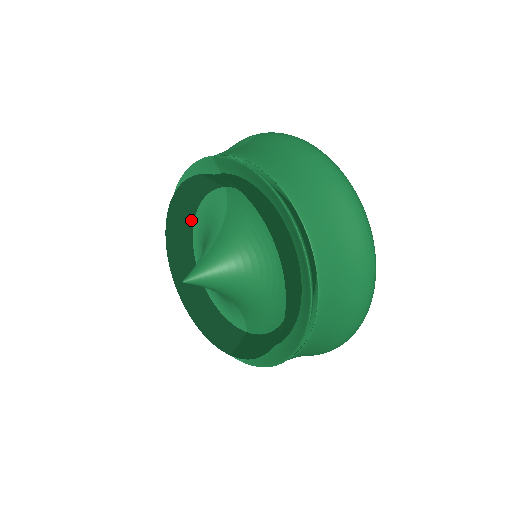
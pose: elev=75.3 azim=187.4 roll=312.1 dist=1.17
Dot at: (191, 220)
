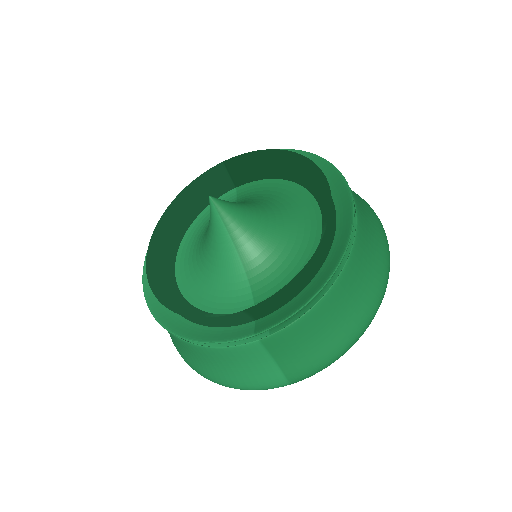
Dot at: (181, 234)
